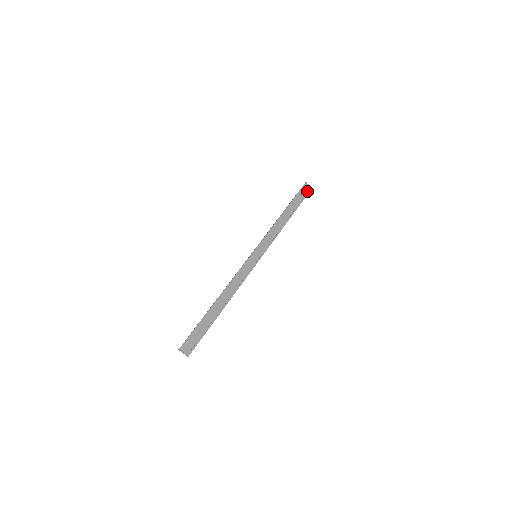
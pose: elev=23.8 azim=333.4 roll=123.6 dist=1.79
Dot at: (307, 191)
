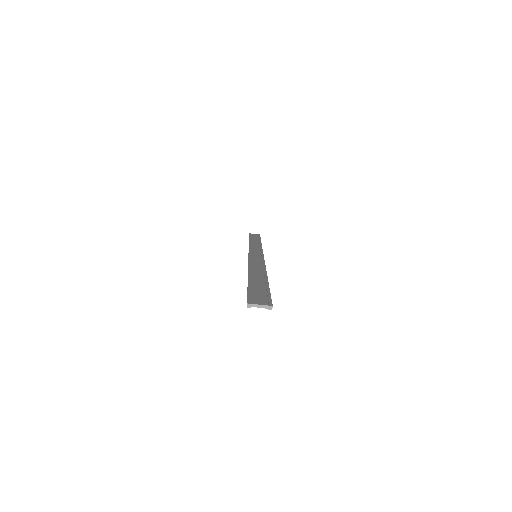
Dot at: occluded
